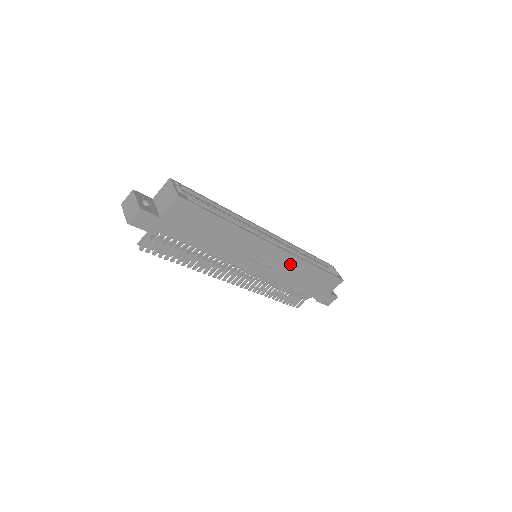
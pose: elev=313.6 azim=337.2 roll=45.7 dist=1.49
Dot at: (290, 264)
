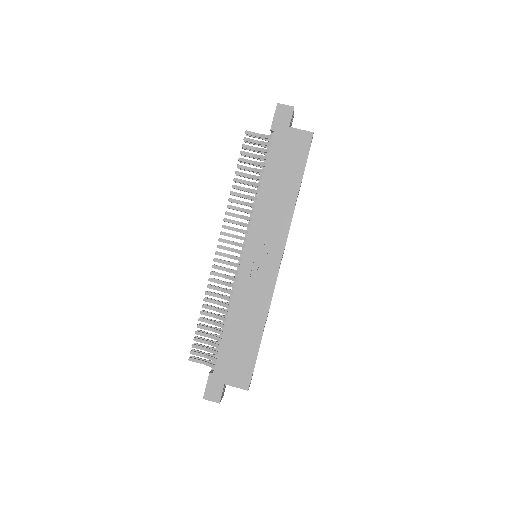
Dot at: (261, 293)
